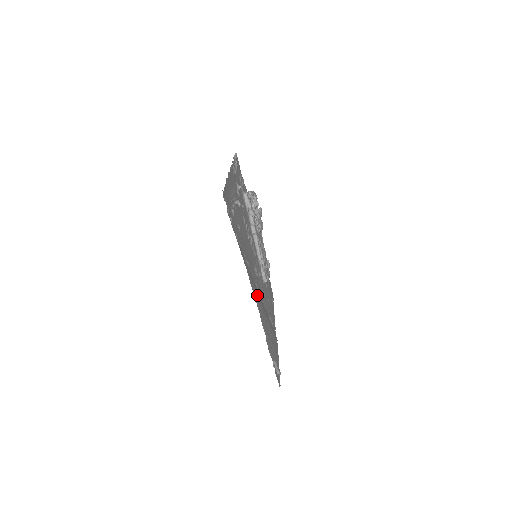
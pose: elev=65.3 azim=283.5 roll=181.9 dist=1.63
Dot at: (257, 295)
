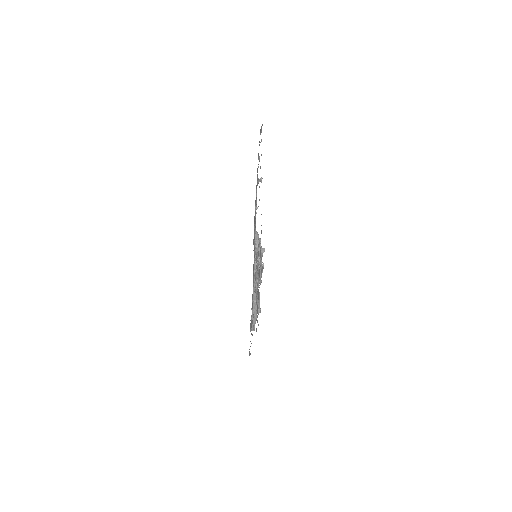
Dot at: occluded
